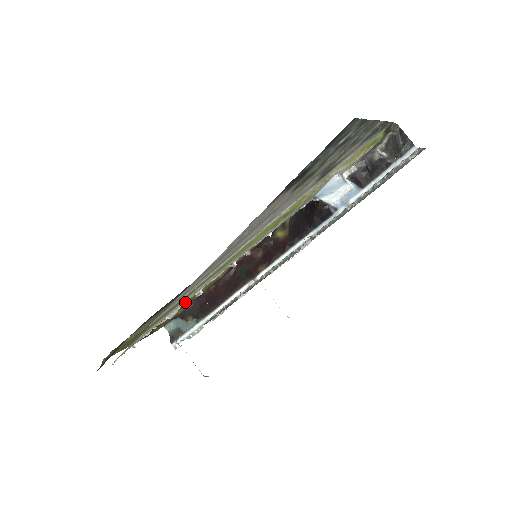
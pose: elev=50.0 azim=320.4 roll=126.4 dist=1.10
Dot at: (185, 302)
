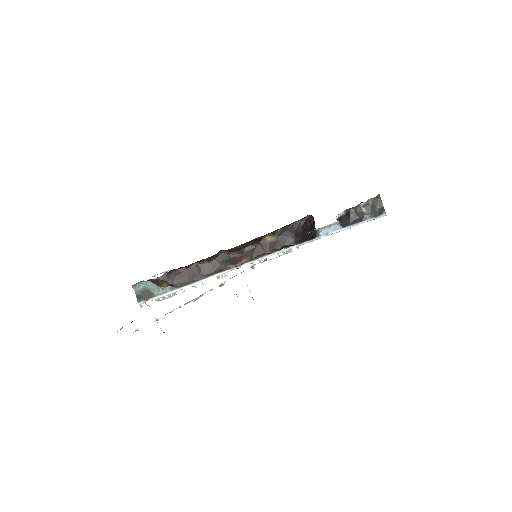
Dot at: (209, 290)
